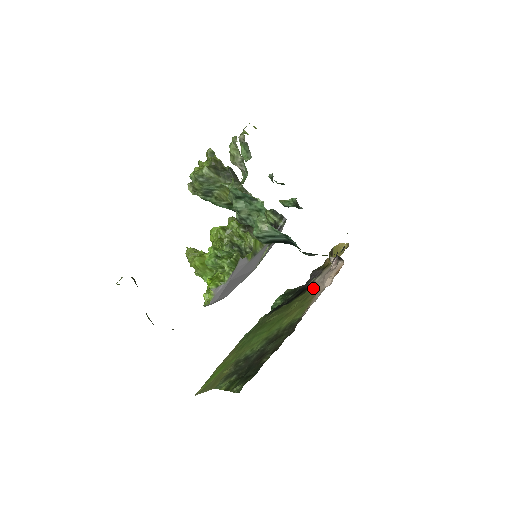
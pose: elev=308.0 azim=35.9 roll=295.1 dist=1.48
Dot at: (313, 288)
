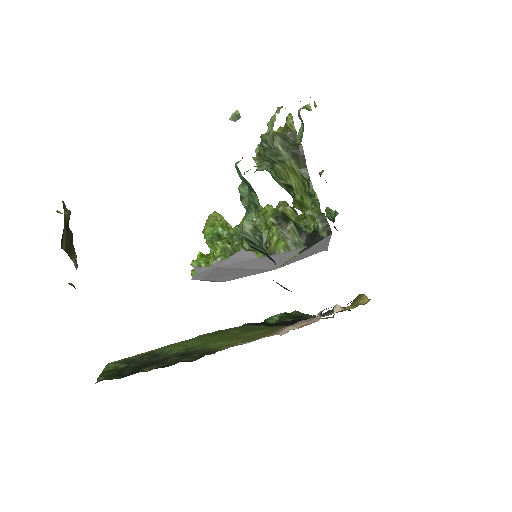
Dot at: occluded
